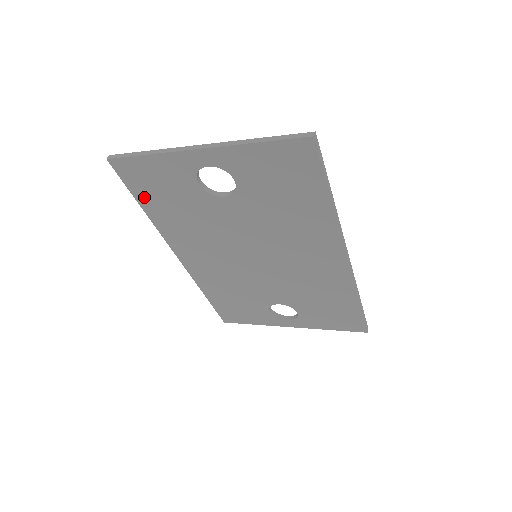
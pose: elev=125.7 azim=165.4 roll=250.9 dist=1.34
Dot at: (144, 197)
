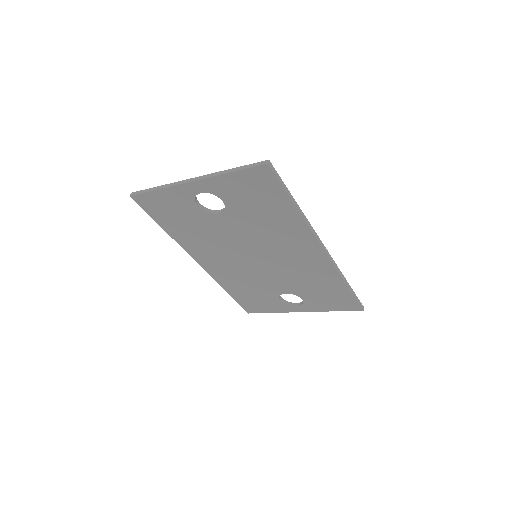
Dot at: (162, 220)
